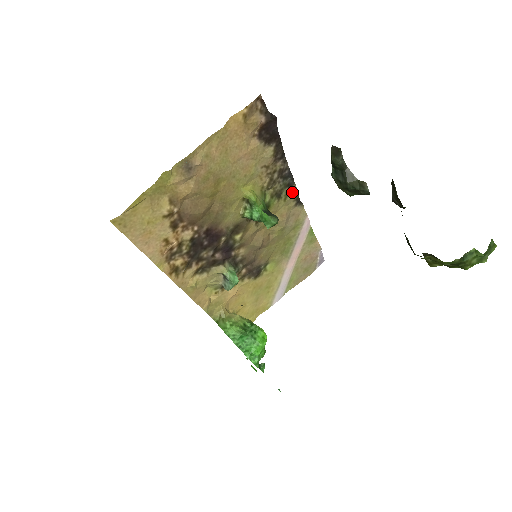
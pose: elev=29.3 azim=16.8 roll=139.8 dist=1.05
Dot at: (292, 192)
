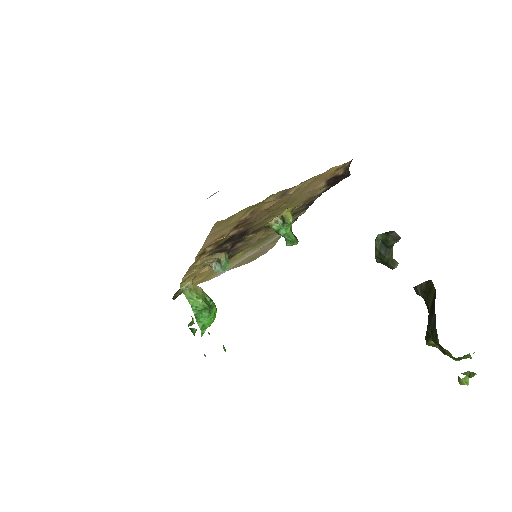
Dot at: (301, 213)
